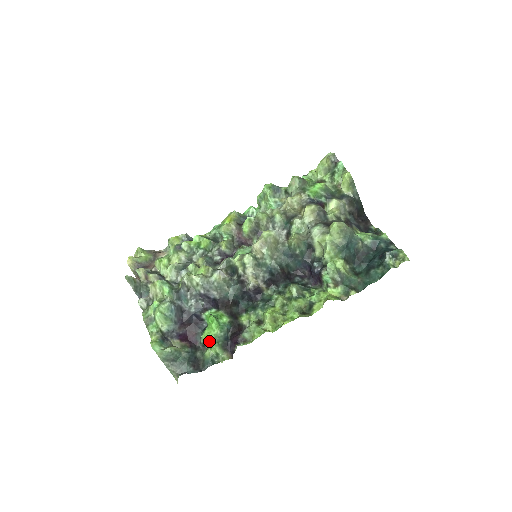
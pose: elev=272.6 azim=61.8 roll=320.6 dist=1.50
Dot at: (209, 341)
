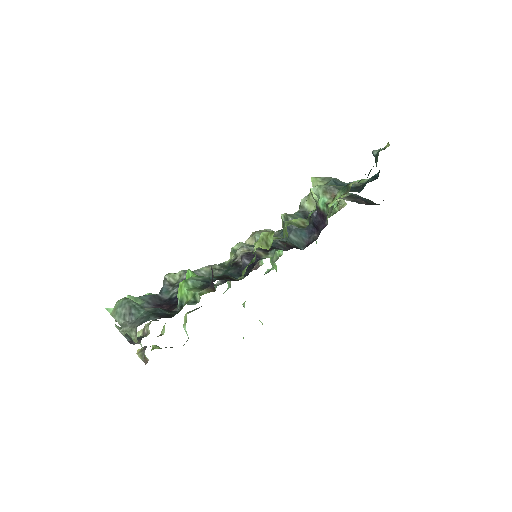
Dot at: (183, 289)
